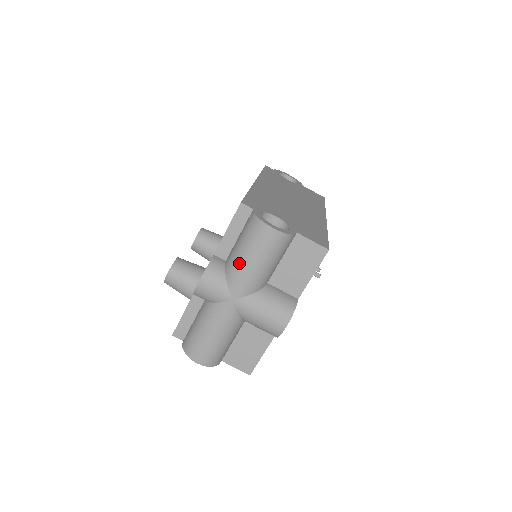
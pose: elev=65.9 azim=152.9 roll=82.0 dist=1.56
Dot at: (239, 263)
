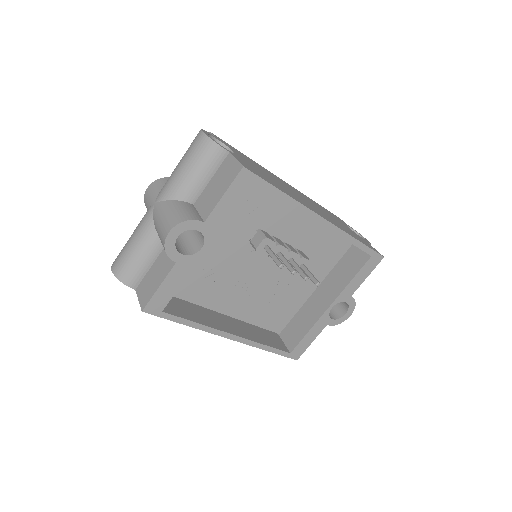
Dot at: (174, 169)
